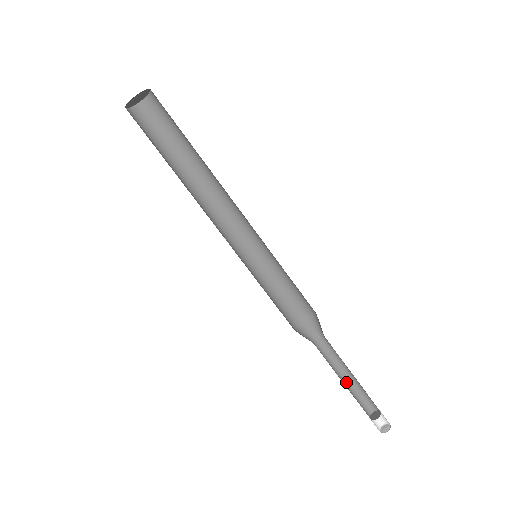
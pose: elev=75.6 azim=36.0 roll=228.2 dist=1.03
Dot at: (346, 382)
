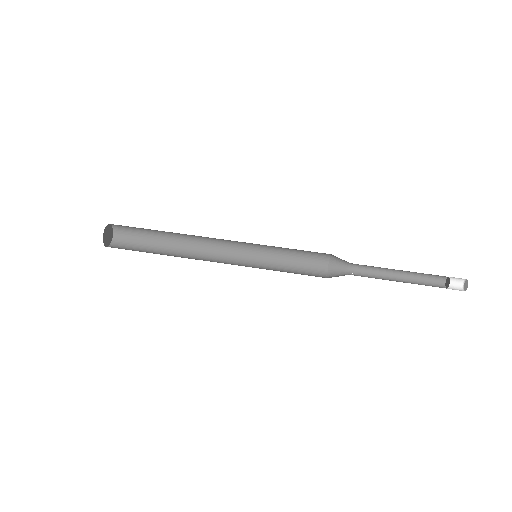
Dot at: (402, 278)
